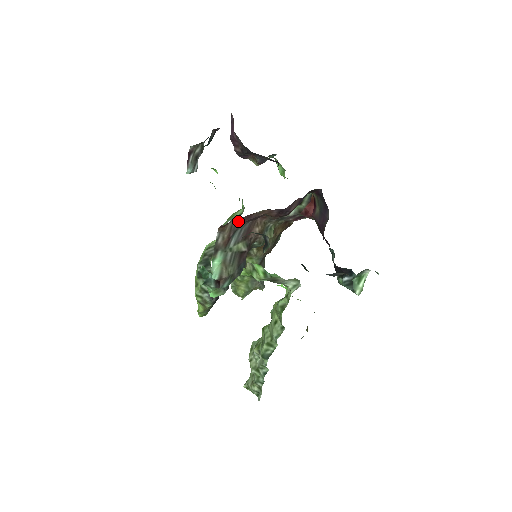
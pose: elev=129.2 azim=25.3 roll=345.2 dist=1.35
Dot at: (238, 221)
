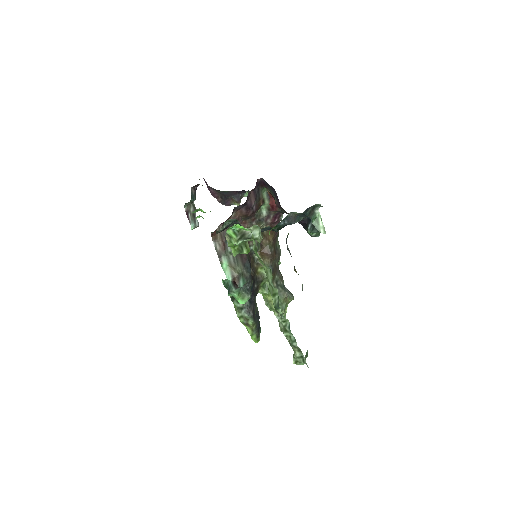
Dot at: occluded
